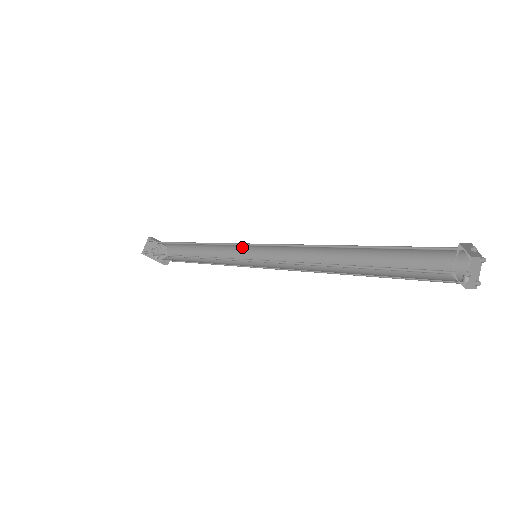
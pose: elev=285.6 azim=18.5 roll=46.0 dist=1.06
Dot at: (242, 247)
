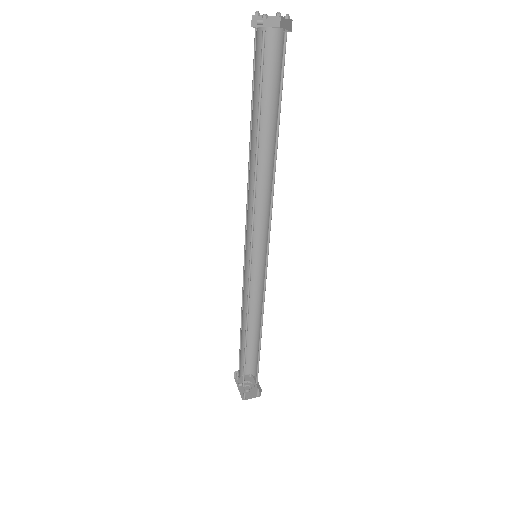
Dot at: (265, 280)
